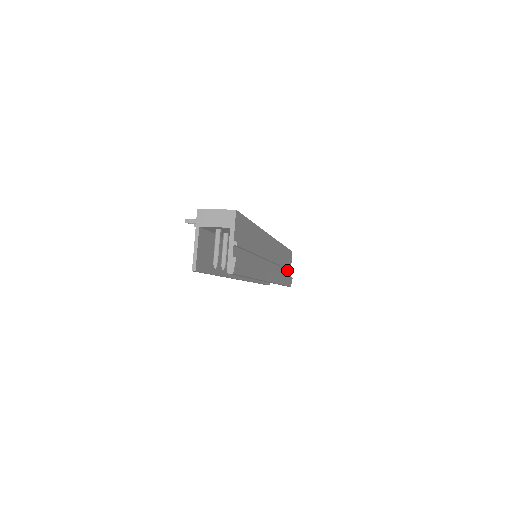
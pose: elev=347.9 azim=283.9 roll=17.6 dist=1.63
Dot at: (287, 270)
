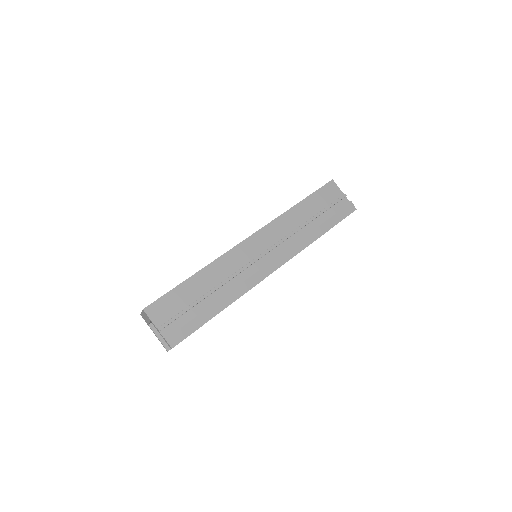
Dot at: (330, 208)
